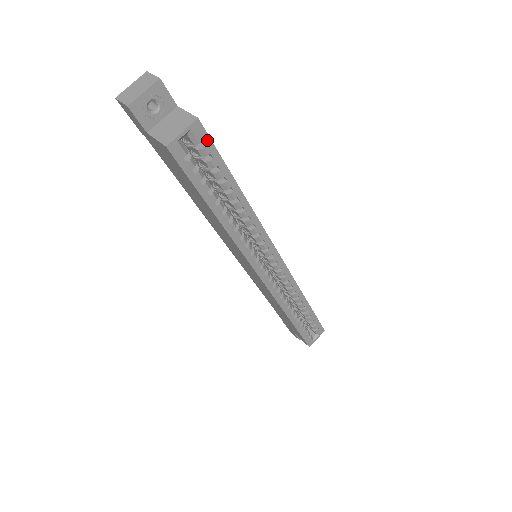
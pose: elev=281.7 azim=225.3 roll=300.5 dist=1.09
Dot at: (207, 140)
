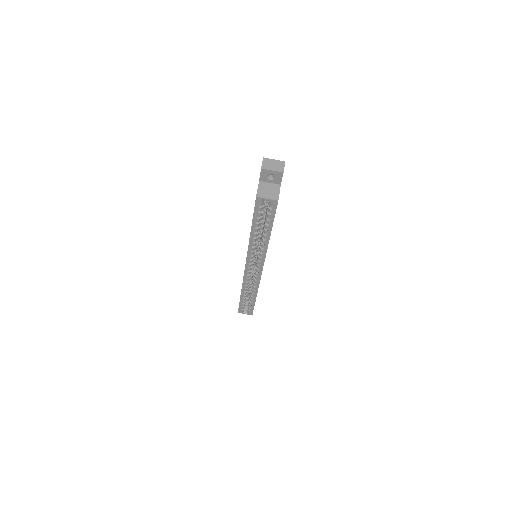
Dot at: (275, 209)
